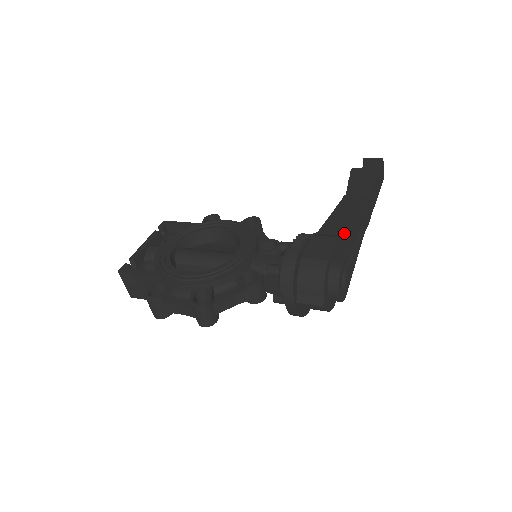
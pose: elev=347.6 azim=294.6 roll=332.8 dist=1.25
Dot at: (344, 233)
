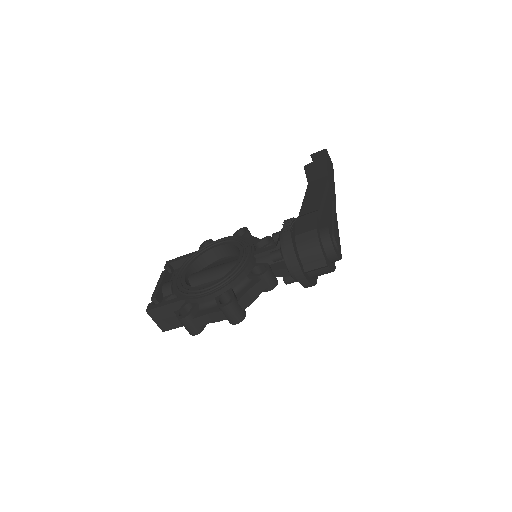
Dot at: (320, 207)
